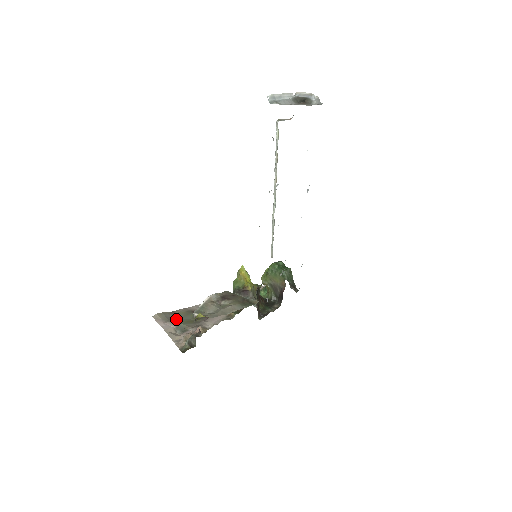
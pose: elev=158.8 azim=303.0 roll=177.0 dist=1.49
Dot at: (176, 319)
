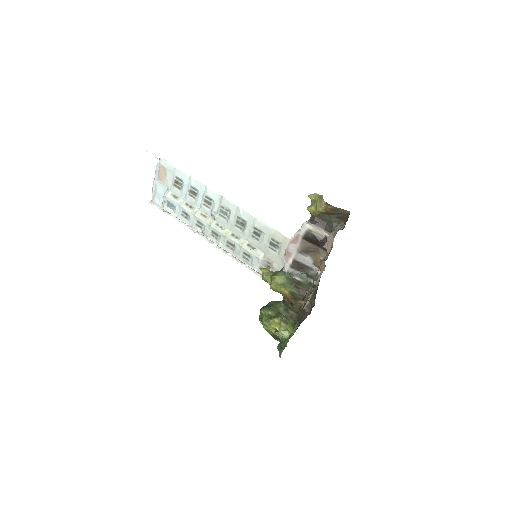
Dot at: occluded
